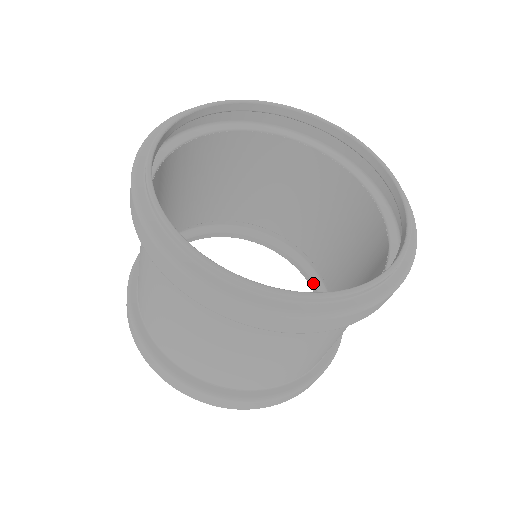
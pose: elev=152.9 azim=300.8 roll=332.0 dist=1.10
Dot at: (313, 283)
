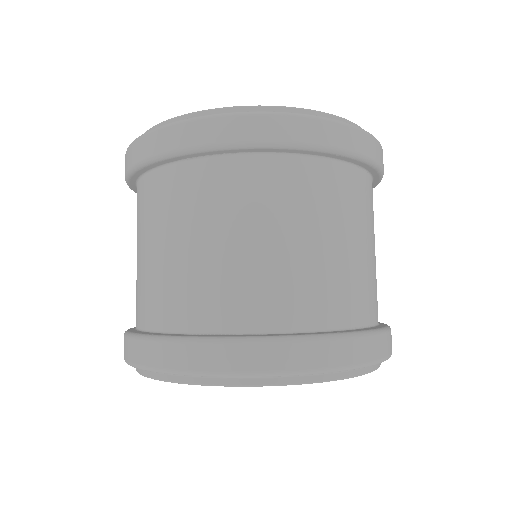
Dot at: occluded
